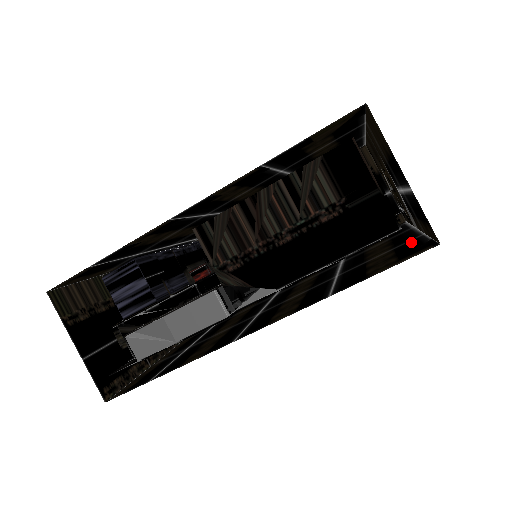
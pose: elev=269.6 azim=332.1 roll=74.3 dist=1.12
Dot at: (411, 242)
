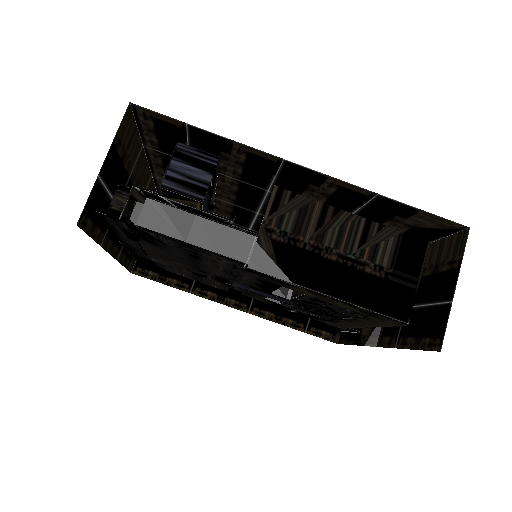
Dot at: occluded
